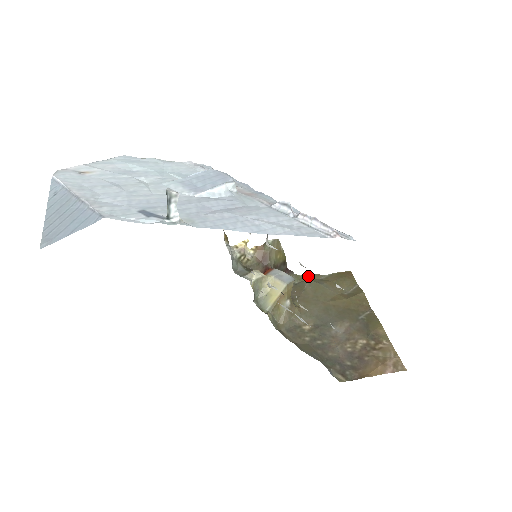
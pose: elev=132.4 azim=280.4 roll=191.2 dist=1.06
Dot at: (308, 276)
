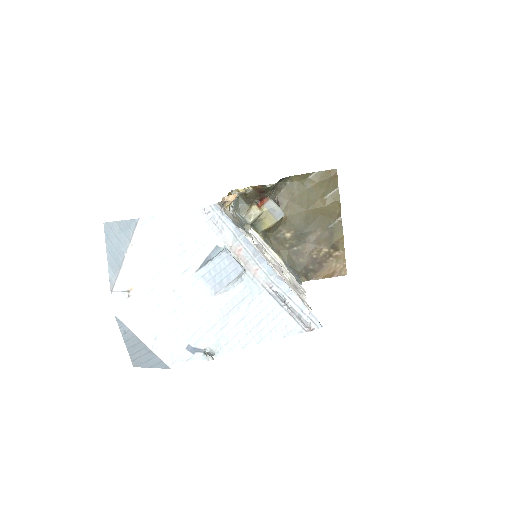
Dot at: (298, 178)
